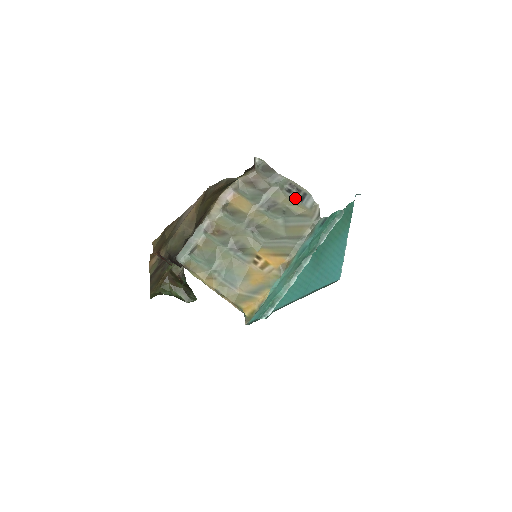
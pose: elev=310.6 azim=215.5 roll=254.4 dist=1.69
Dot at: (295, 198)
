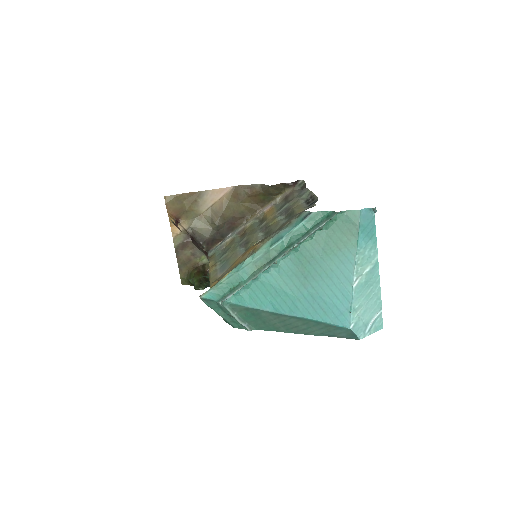
Dot at: (306, 205)
